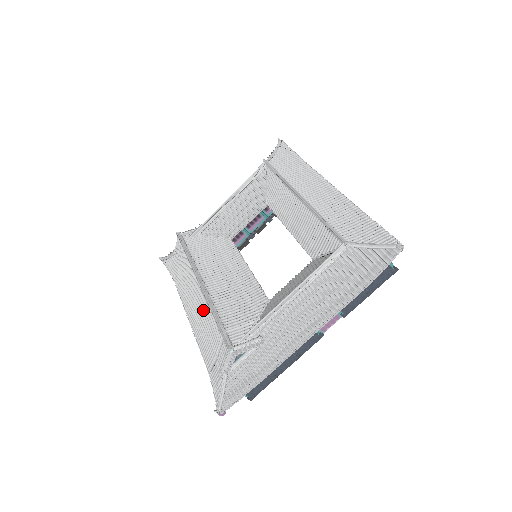
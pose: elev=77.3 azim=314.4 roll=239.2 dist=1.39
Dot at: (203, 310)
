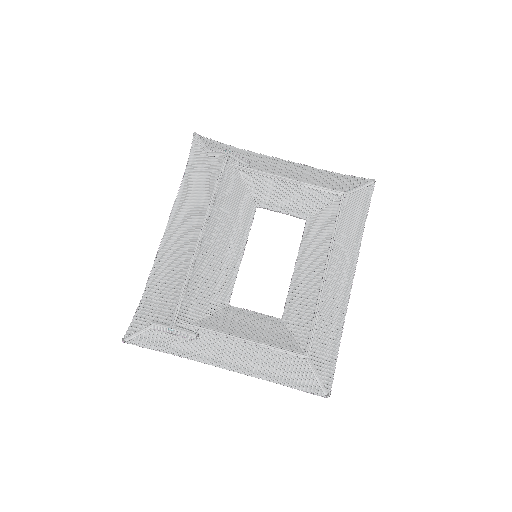
Dot at: (182, 251)
